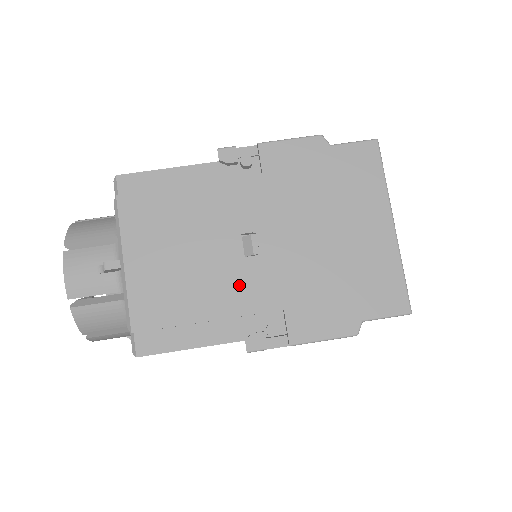
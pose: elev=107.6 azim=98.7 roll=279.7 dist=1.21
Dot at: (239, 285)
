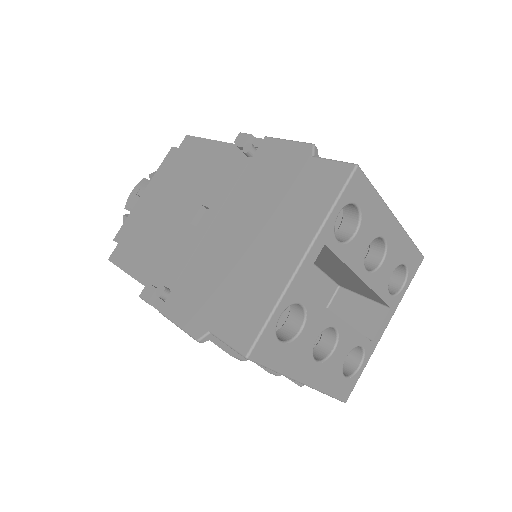
Dot at: (172, 243)
